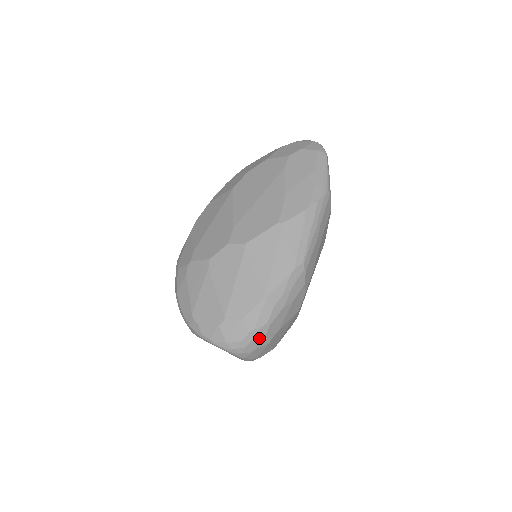
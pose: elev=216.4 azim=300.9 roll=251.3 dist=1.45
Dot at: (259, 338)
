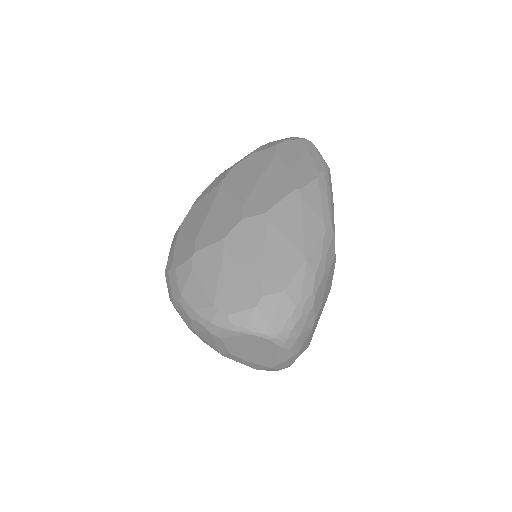
Dot at: (306, 315)
